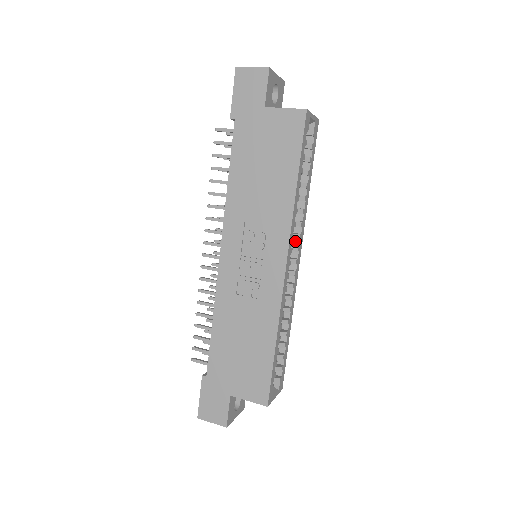
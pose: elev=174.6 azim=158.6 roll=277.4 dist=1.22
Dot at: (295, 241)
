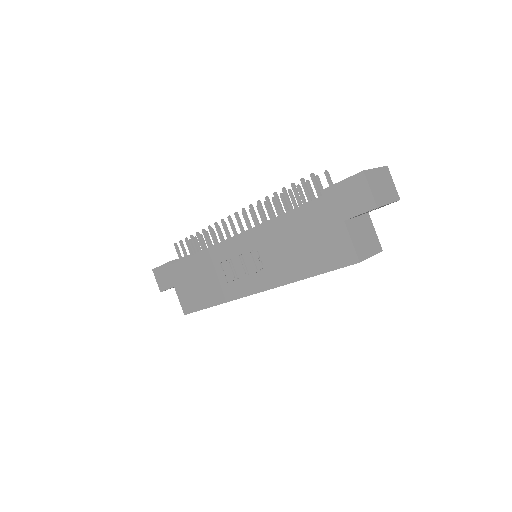
Dot at: occluded
